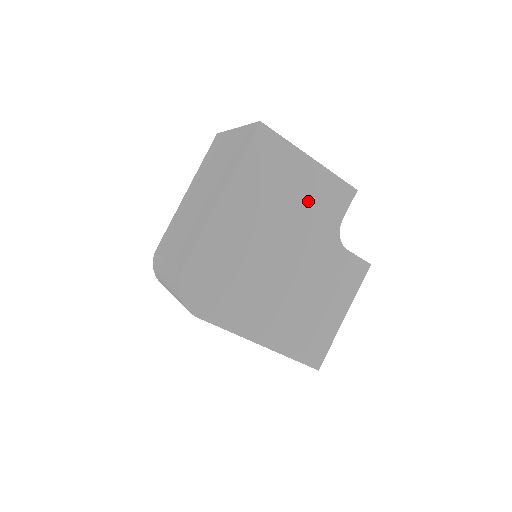
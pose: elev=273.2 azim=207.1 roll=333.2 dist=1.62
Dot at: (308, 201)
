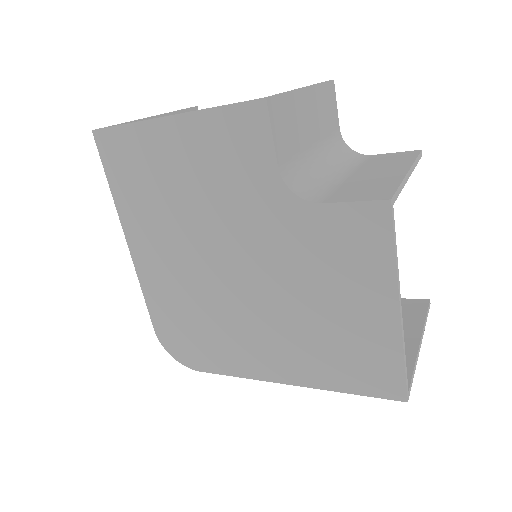
Dot at: (209, 177)
